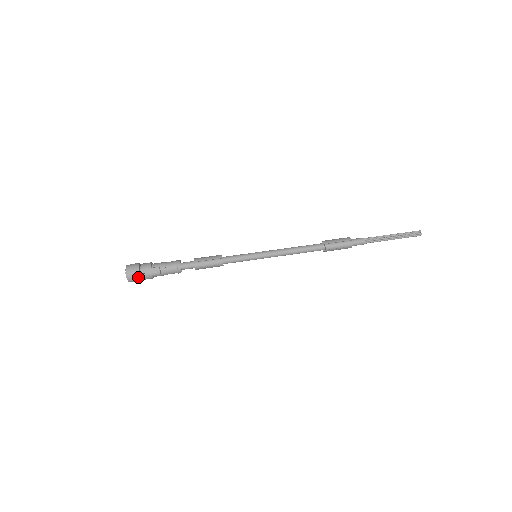
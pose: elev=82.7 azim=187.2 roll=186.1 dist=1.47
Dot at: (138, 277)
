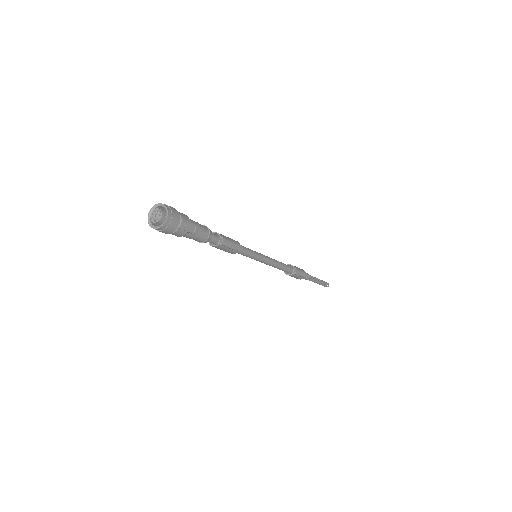
Dot at: (176, 227)
